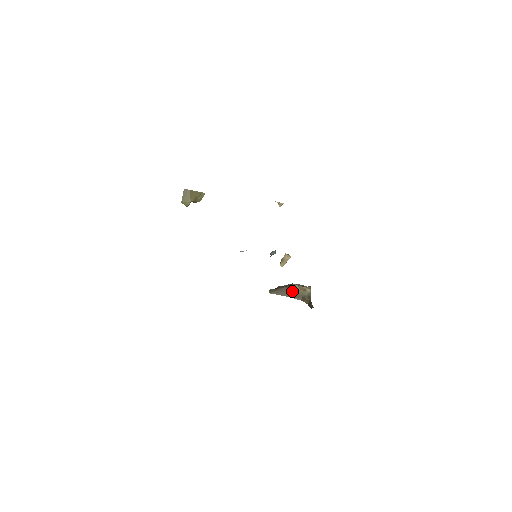
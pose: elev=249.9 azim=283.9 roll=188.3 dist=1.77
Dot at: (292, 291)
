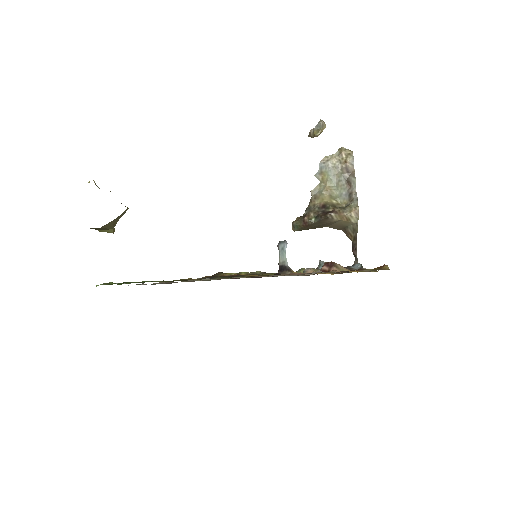
Dot at: (327, 223)
